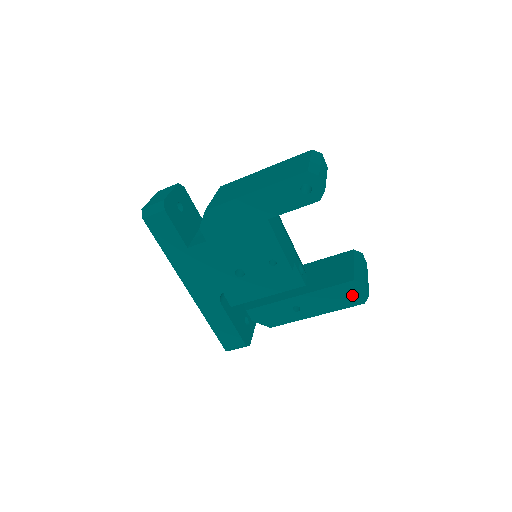
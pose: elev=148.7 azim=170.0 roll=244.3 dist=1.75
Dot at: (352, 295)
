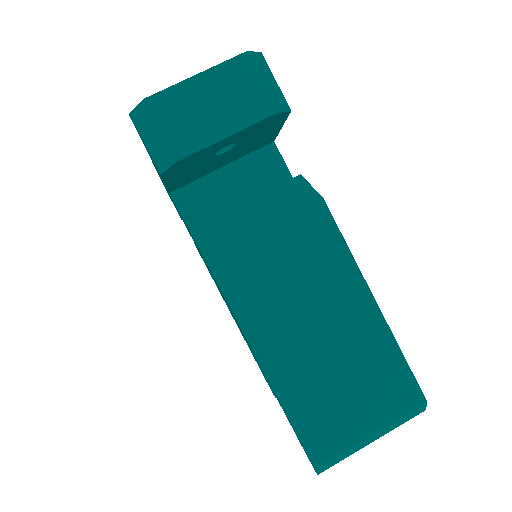
Dot at: occluded
